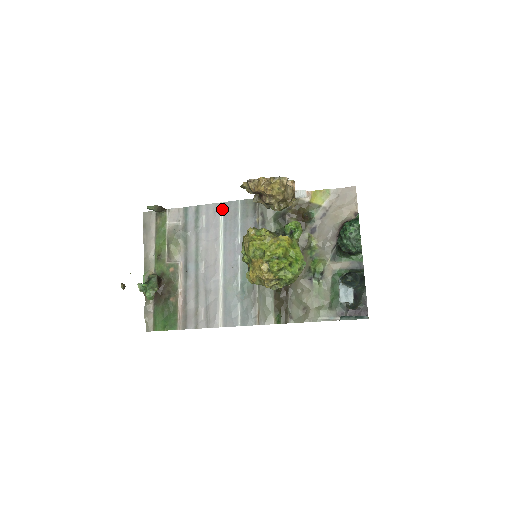
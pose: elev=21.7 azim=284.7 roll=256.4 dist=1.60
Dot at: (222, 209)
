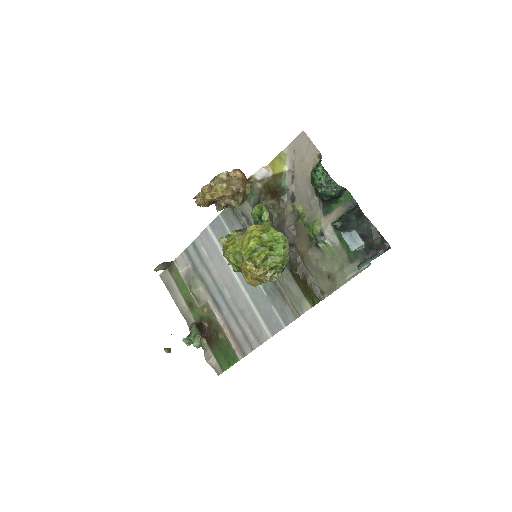
Dot at: (211, 232)
